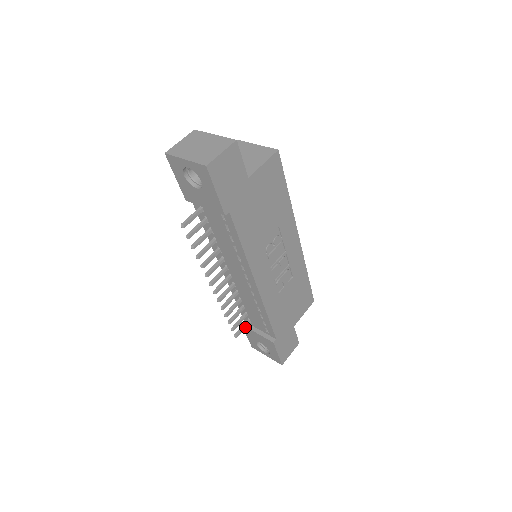
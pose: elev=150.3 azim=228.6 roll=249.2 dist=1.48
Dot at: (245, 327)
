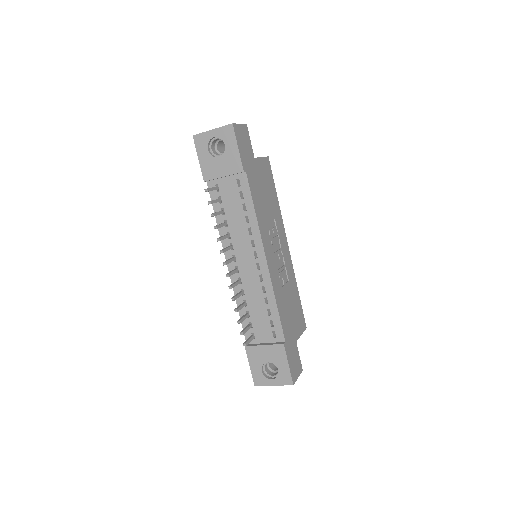
Dot at: (251, 340)
